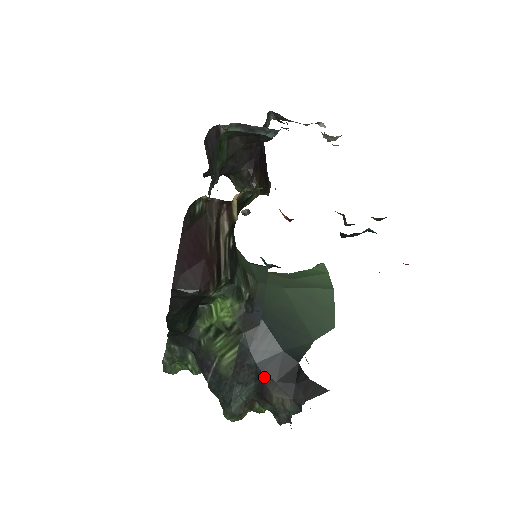
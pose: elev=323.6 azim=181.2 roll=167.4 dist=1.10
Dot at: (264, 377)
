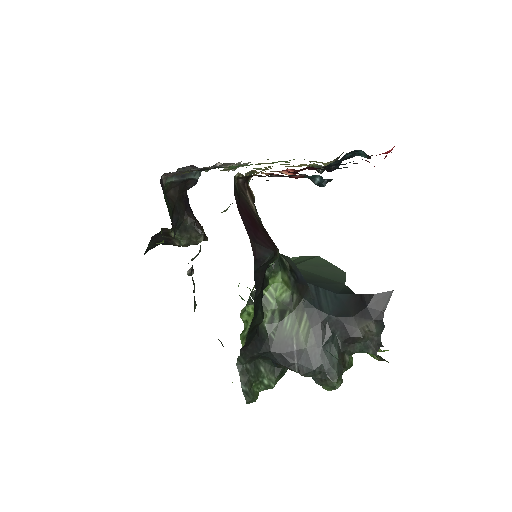
Dot at: (342, 320)
